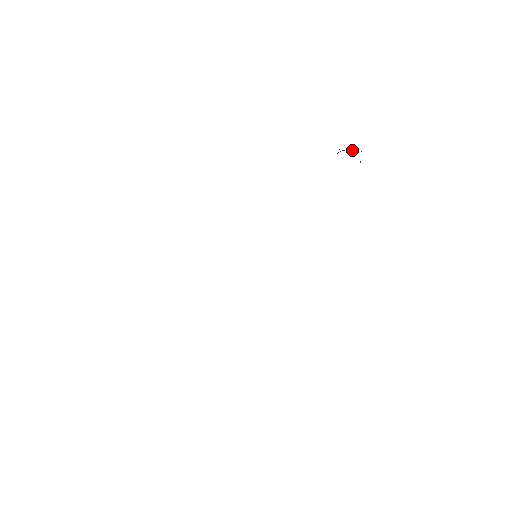
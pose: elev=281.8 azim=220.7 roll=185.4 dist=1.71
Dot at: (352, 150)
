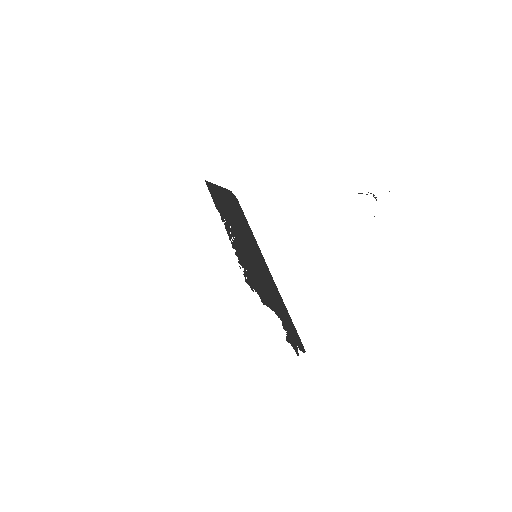
Dot at: occluded
